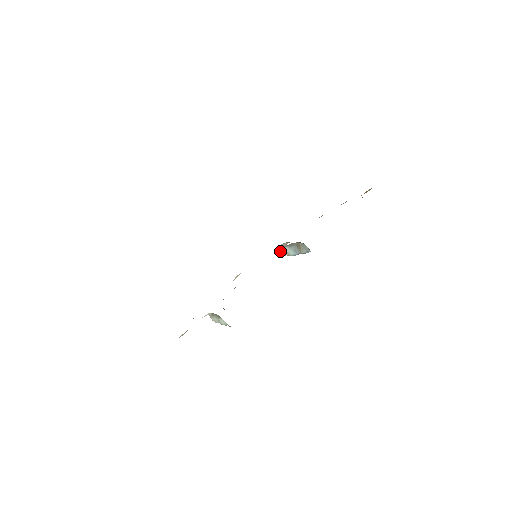
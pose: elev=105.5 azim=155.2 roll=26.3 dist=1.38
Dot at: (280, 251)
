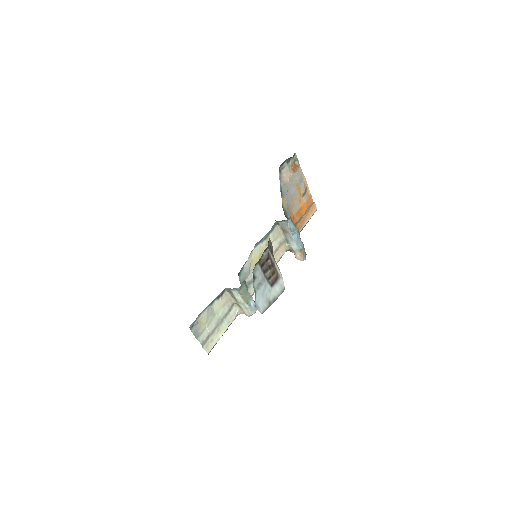
Dot at: (296, 257)
